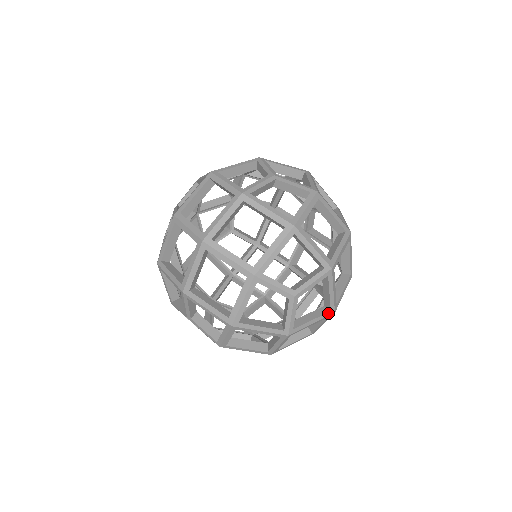
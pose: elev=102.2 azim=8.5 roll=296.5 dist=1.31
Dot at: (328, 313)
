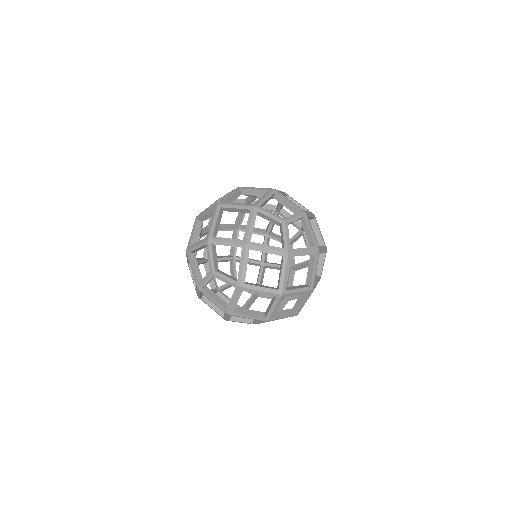
Dot at: (292, 316)
